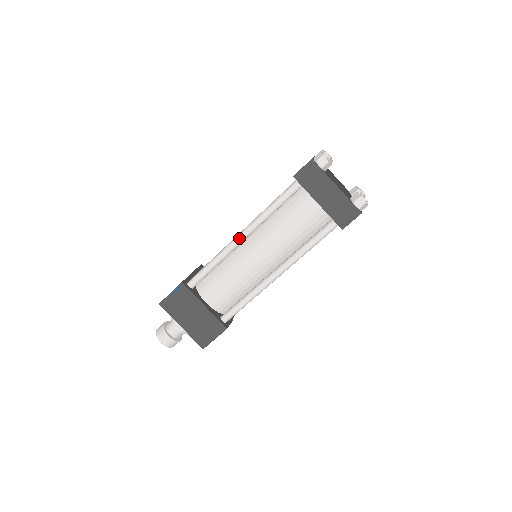
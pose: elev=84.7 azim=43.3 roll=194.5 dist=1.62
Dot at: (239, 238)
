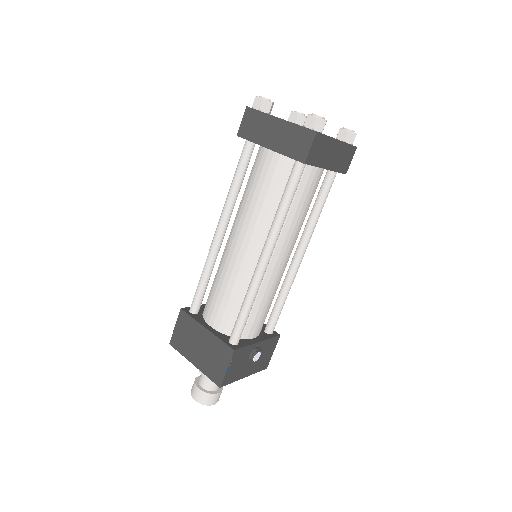
Dot at: (216, 233)
